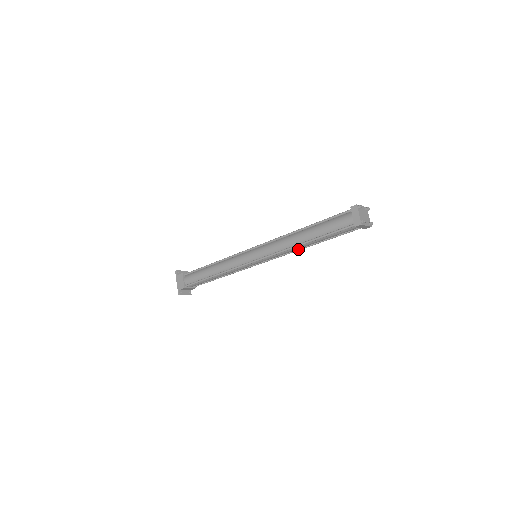
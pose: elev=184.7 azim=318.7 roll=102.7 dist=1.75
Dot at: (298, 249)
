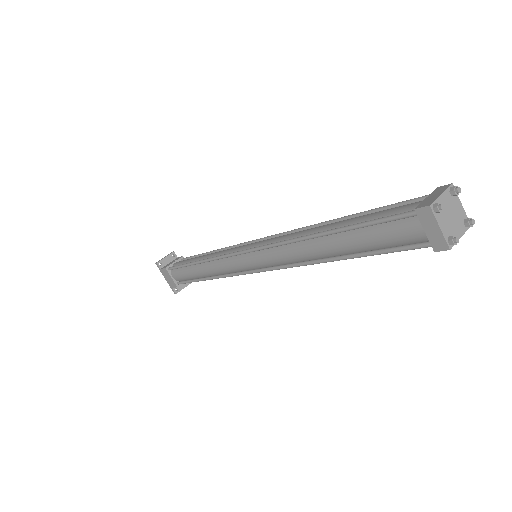
Dot at: occluded
